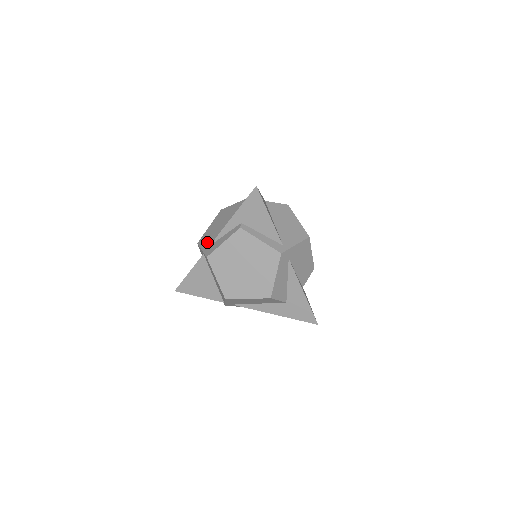
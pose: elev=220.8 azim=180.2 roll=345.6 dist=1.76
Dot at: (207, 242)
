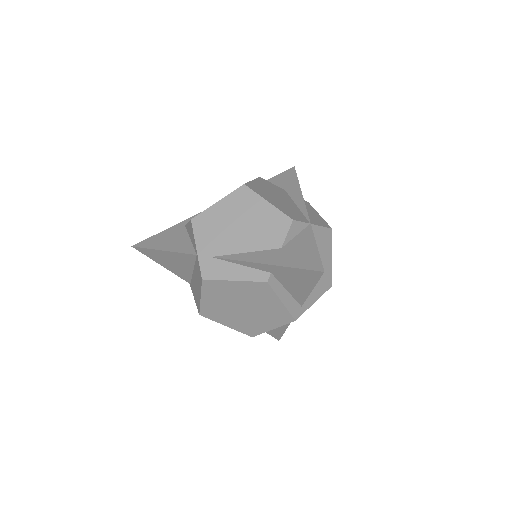
Dot at: (208, 242)
